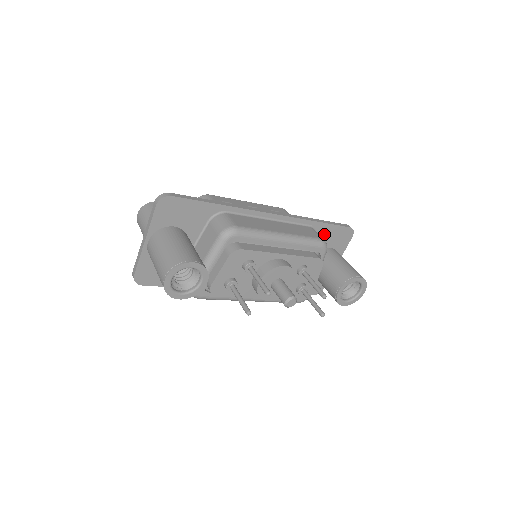
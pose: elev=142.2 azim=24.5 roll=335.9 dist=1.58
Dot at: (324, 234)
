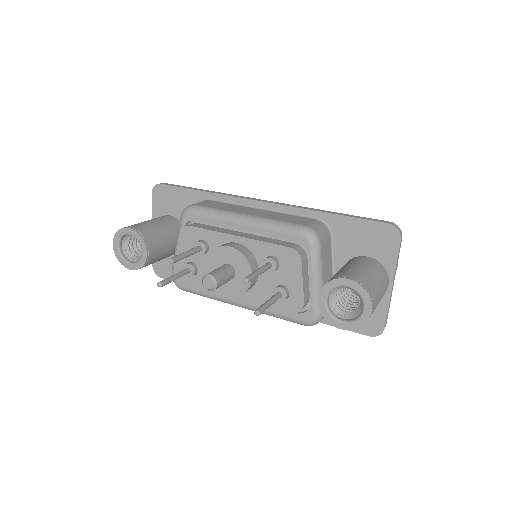
Dot at: (346, 233)
